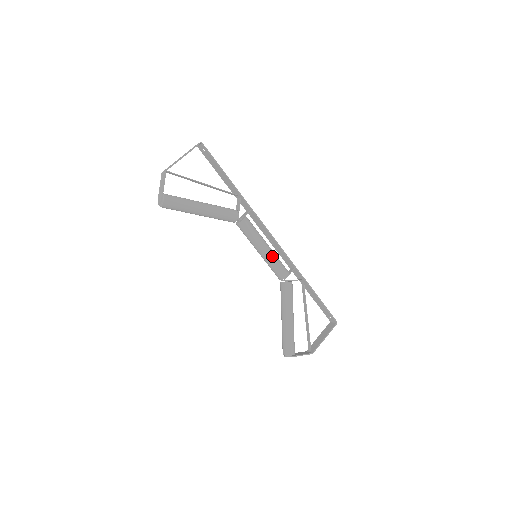
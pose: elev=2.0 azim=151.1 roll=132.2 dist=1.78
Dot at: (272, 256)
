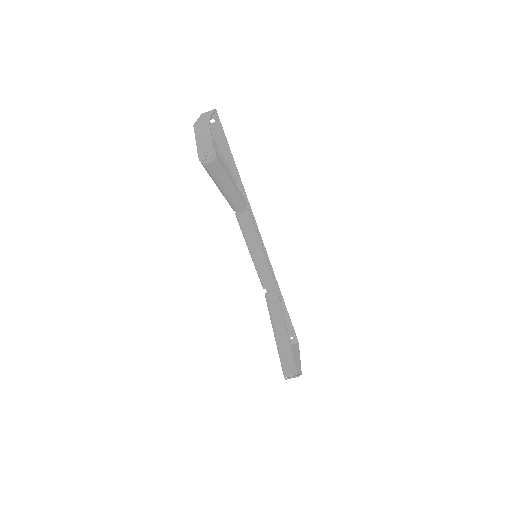
Dot at: occluded
